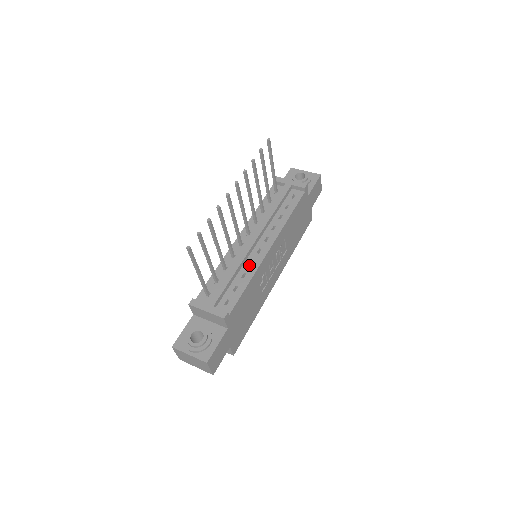
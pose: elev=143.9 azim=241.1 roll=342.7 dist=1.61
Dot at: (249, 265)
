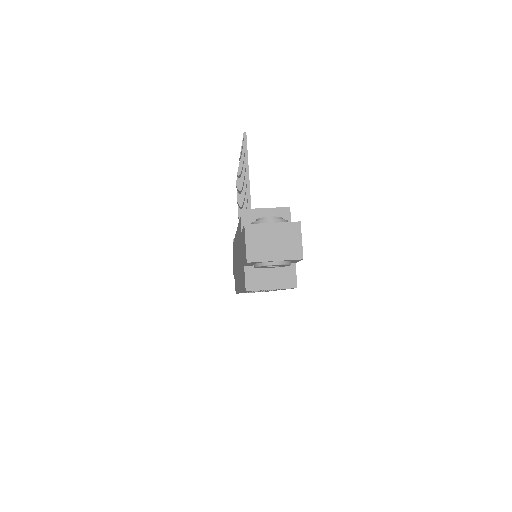
Dot at: occluded
